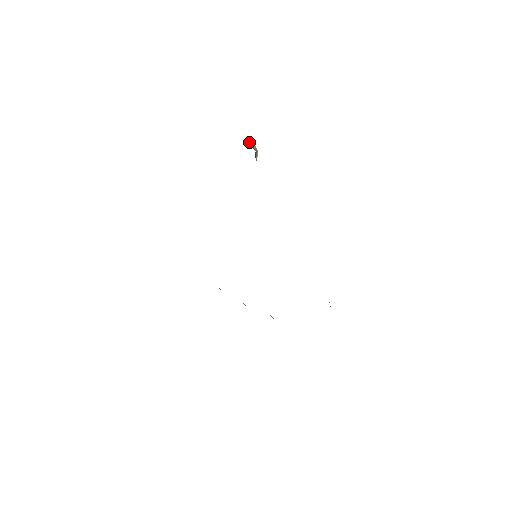
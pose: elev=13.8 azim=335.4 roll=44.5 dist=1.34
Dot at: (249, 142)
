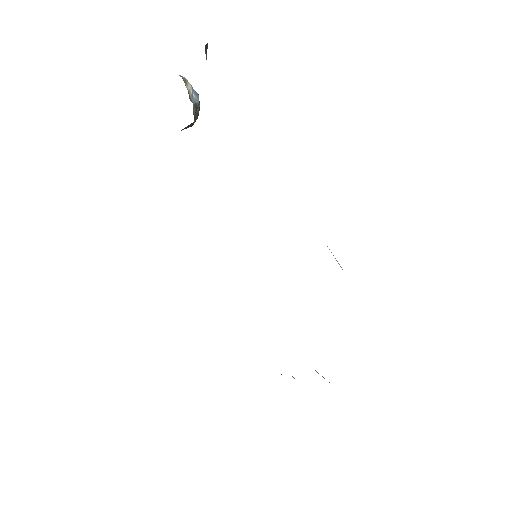
Dot at: occluded
